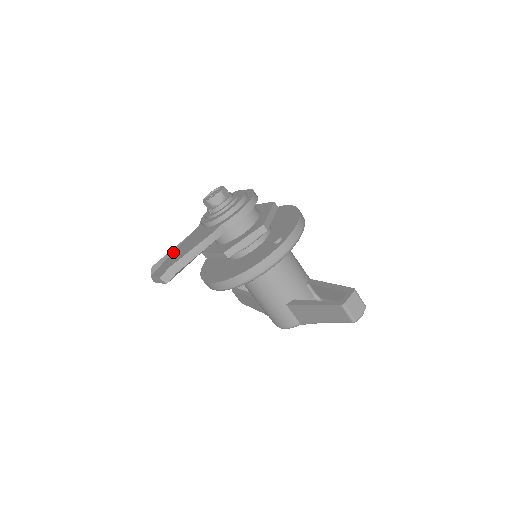
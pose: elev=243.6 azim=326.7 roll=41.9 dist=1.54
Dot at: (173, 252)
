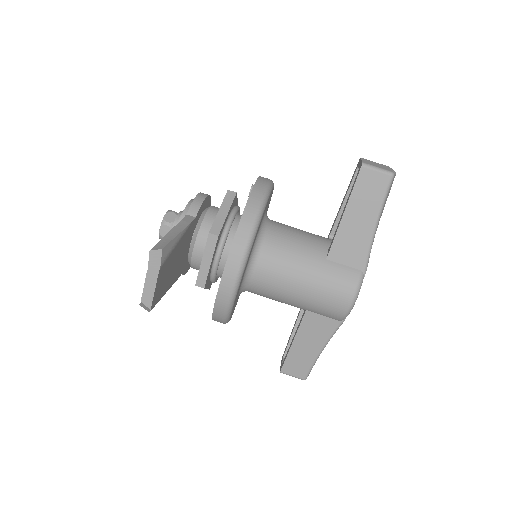
Dot at: occluded
